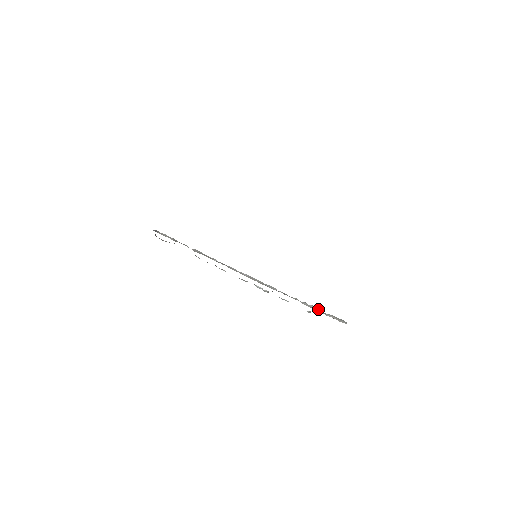
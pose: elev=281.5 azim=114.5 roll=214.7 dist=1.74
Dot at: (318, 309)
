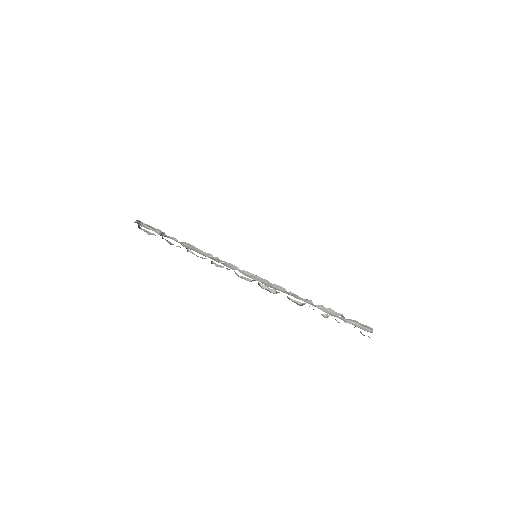
Dot at: (337, 313)
